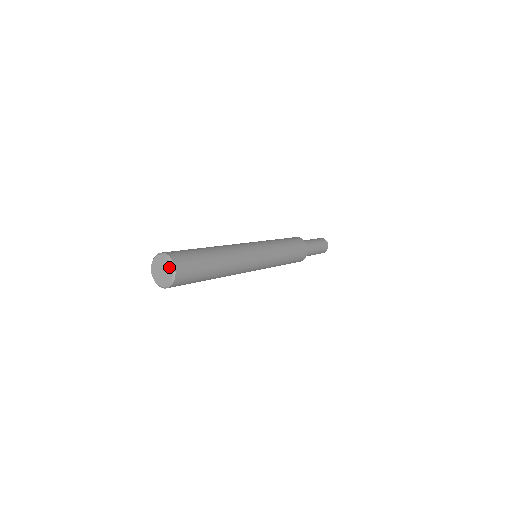
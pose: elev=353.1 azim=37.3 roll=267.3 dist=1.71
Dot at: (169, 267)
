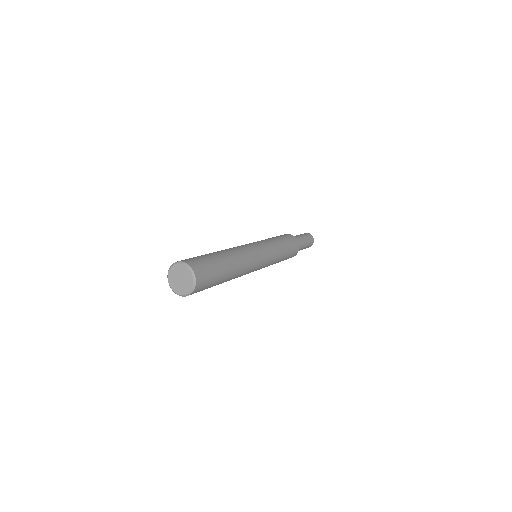
Dot at: (187, 272)
